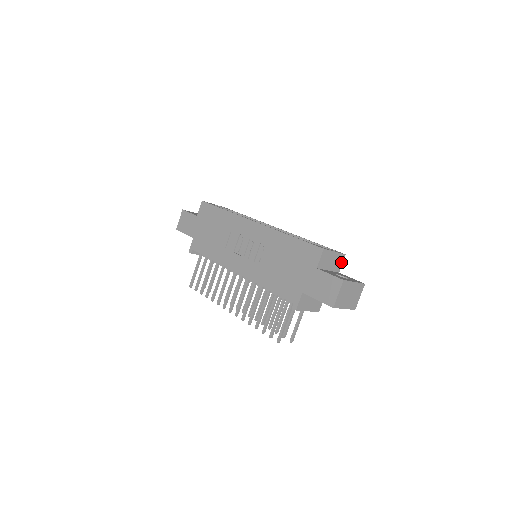
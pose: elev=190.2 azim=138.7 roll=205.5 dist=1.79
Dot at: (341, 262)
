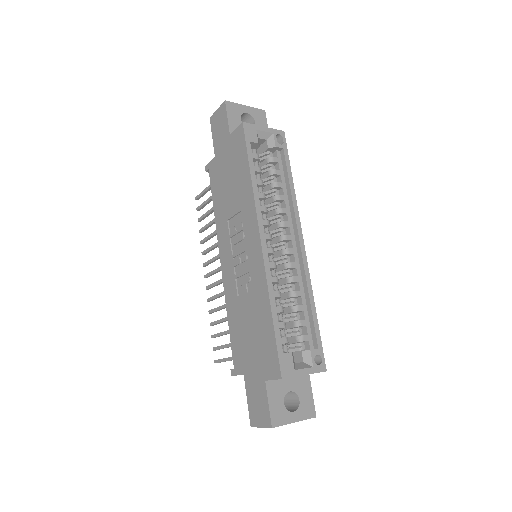
Dot at: occluded
